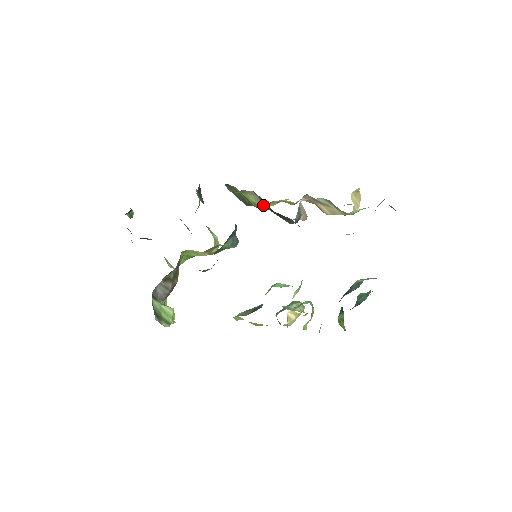
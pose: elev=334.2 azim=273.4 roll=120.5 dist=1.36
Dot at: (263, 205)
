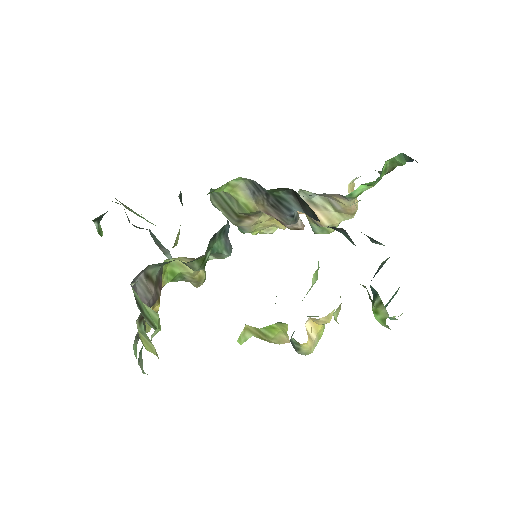
Dot at: (255, 205)
